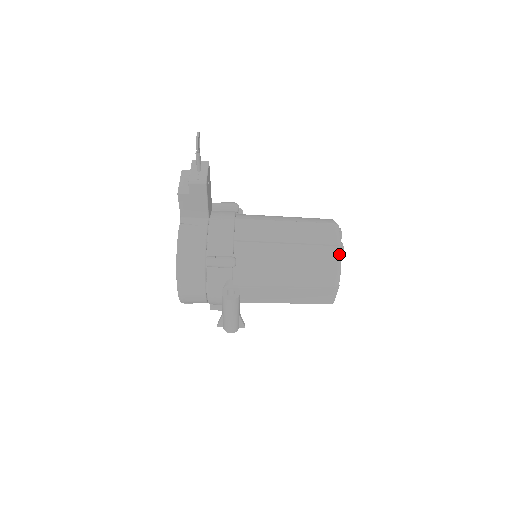
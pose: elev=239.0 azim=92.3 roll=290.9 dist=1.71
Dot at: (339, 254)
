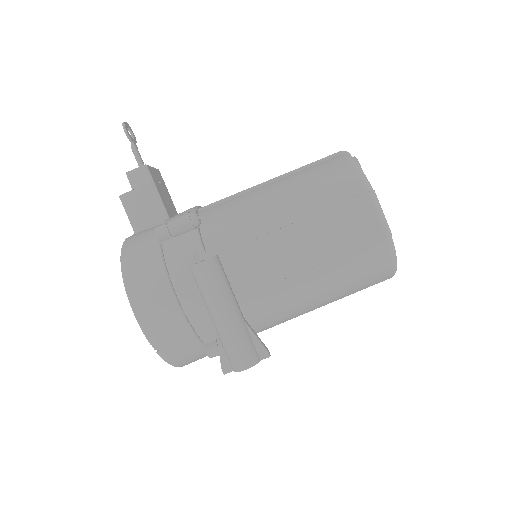
Dot at: (348, 157)
